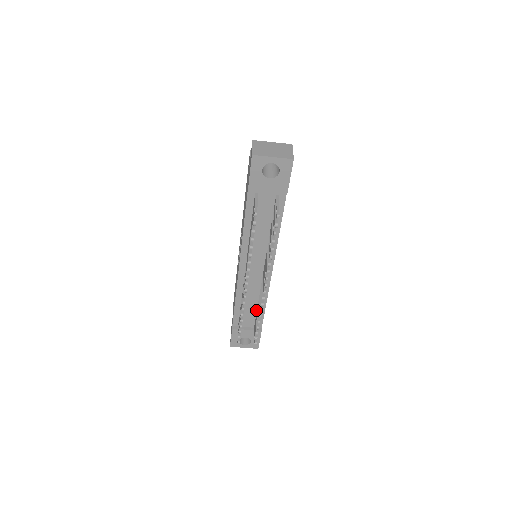
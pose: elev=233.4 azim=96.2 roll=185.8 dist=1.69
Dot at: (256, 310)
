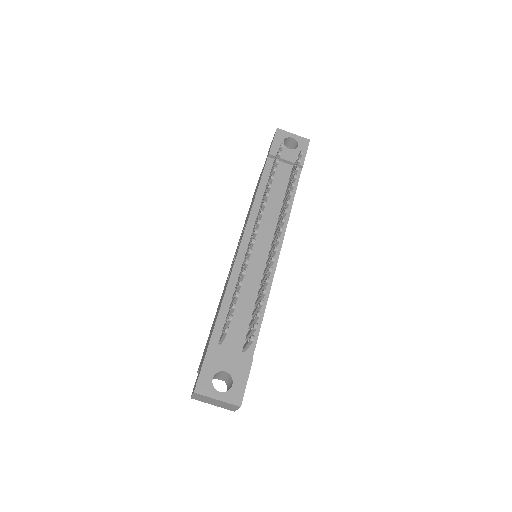
Dot at: (250, 318)
